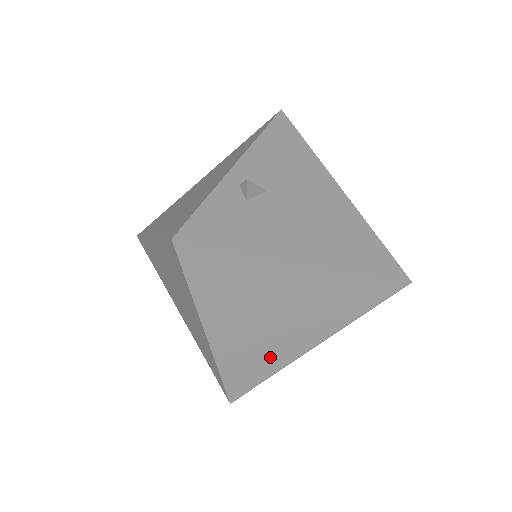
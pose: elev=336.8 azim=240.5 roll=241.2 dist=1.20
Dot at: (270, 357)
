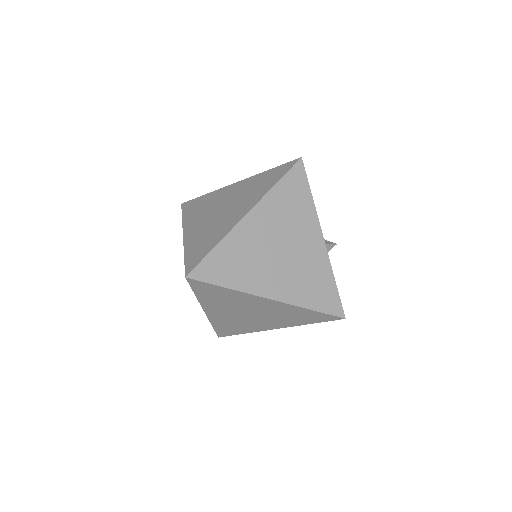
Dot at: (217, 232)
